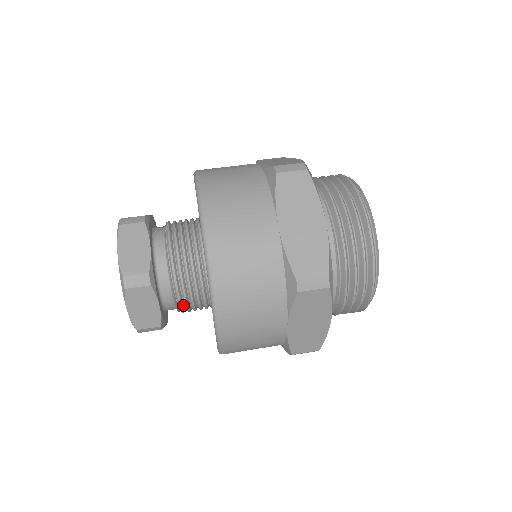
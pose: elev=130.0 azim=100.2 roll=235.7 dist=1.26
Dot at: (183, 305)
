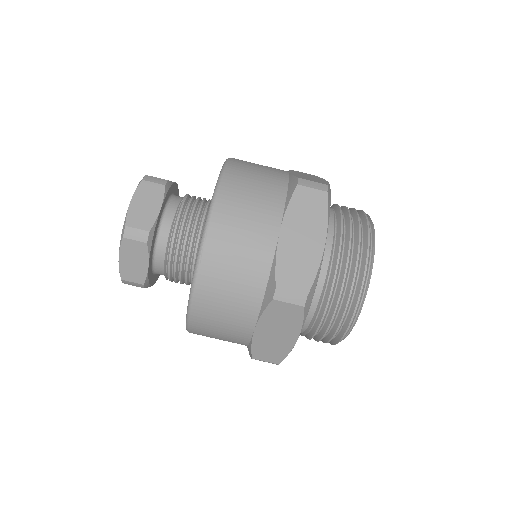
Dot at: (171, 274)
